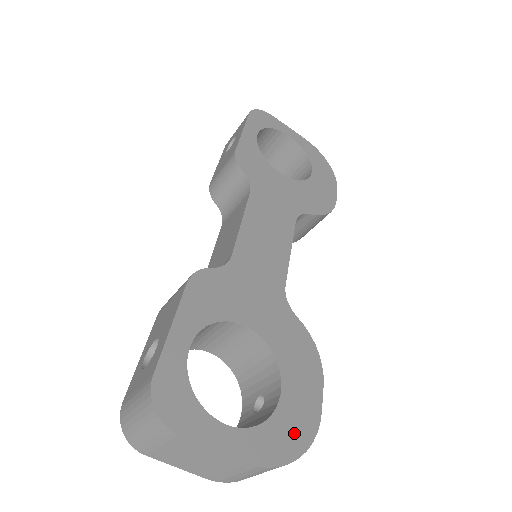
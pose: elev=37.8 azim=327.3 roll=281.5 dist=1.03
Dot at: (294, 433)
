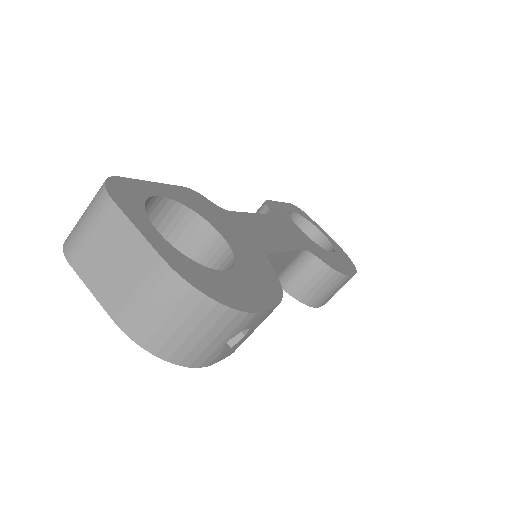
Dot at: (224, 291)
